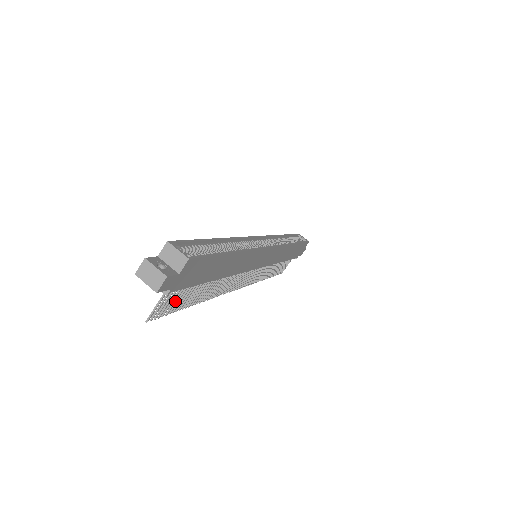
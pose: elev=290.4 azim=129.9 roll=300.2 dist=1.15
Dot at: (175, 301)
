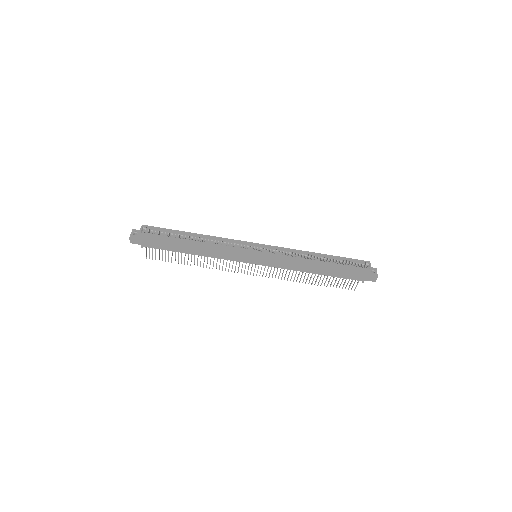
Dot at: (162, 255)
